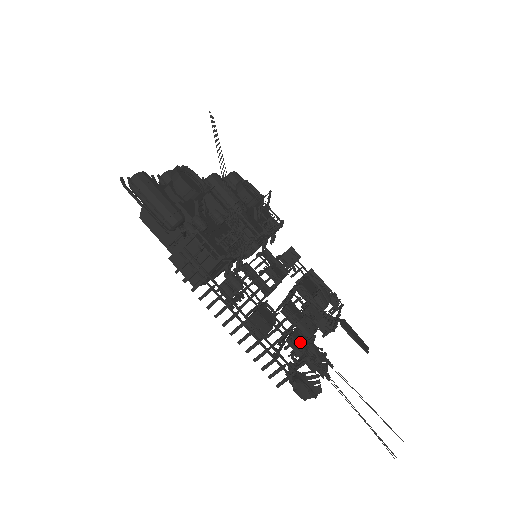
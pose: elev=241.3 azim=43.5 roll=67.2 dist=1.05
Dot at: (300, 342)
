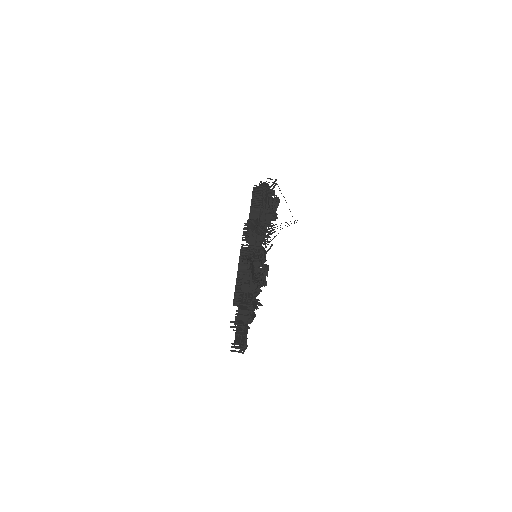
Dot at: occluded
